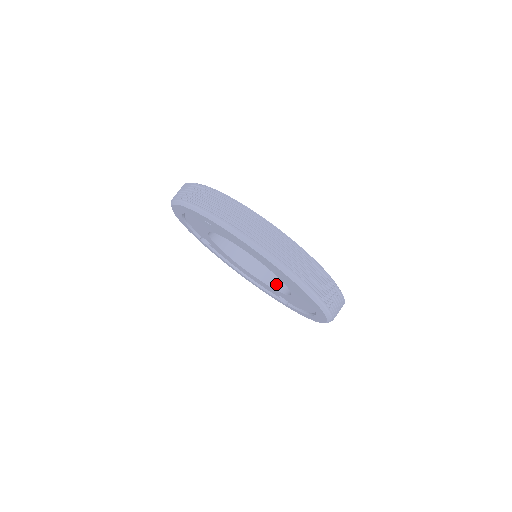
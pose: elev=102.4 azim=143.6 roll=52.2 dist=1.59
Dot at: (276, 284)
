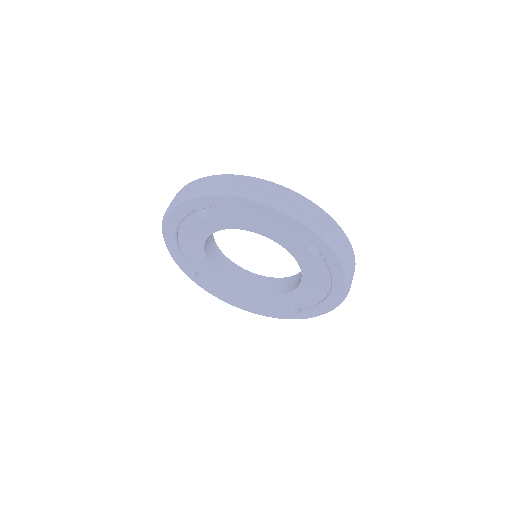
Dot at: (283, 289)
